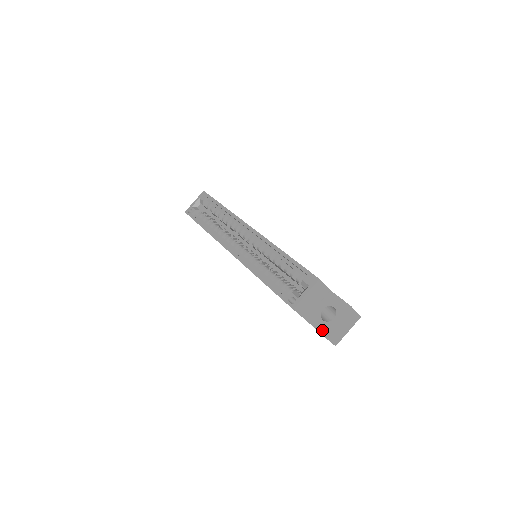
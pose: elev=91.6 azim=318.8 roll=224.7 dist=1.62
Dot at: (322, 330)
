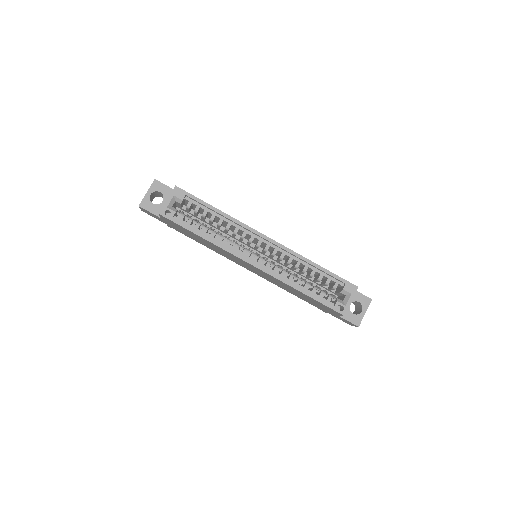
Dot at: (355, 322)
